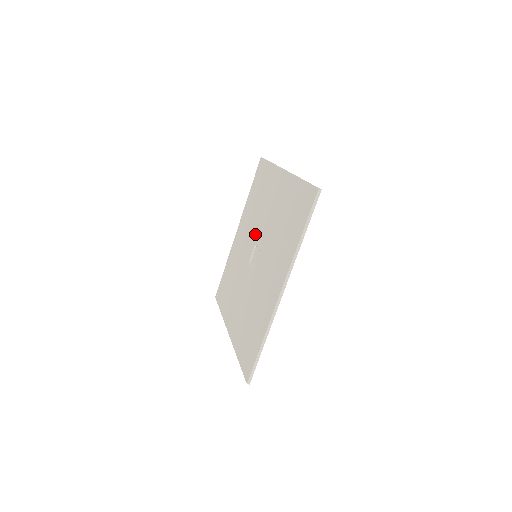
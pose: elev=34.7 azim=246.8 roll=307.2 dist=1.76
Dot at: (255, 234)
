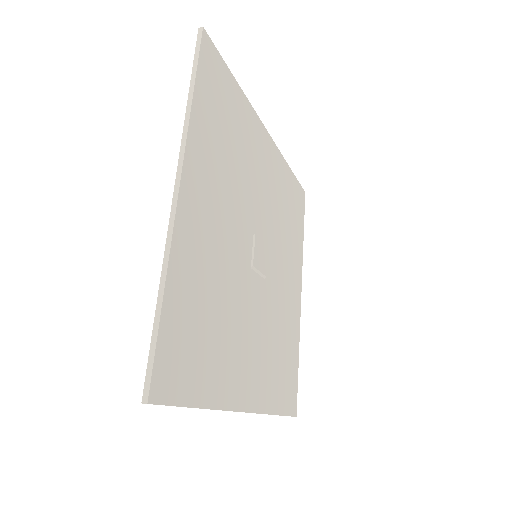
Dot at: occluded
